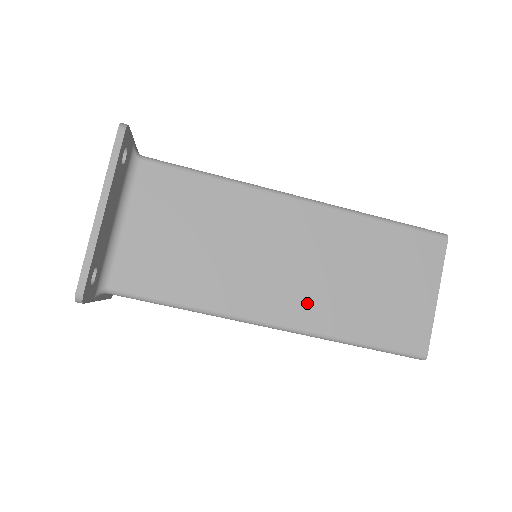
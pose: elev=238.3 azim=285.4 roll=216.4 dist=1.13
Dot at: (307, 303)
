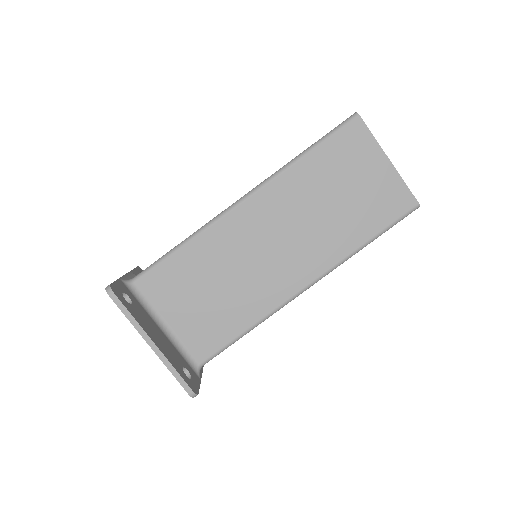
Dot at: (313, 254)
